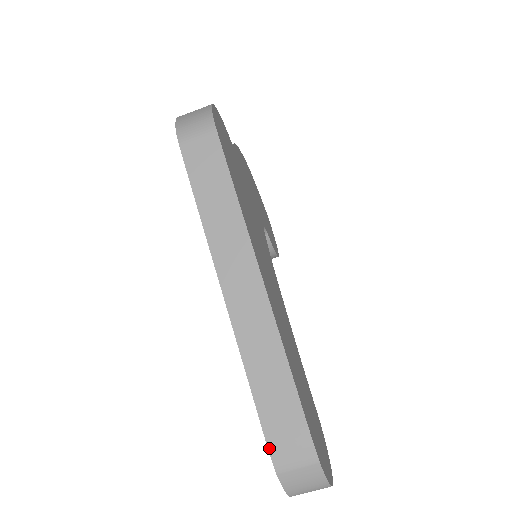
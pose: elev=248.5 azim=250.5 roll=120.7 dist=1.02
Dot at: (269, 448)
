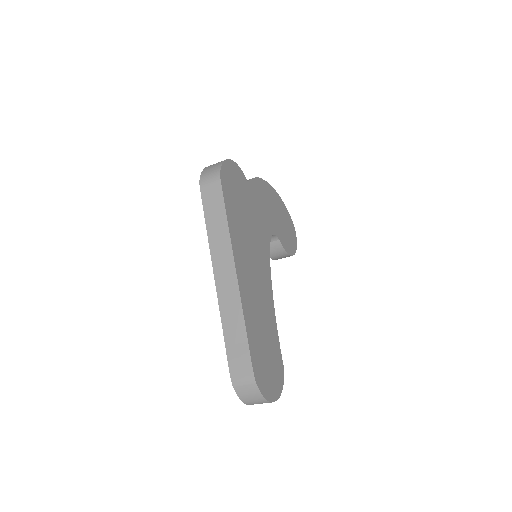
Dot at: (230, 371)
